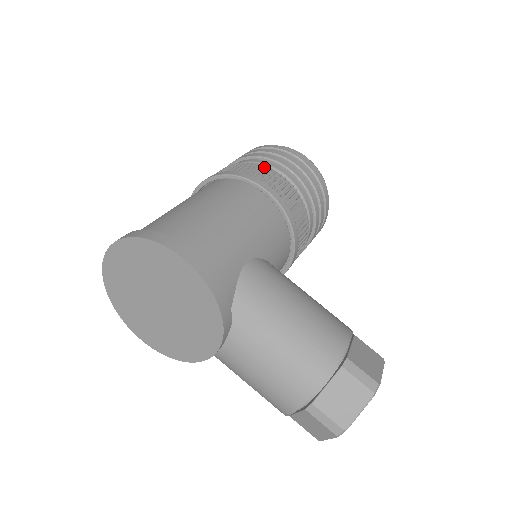
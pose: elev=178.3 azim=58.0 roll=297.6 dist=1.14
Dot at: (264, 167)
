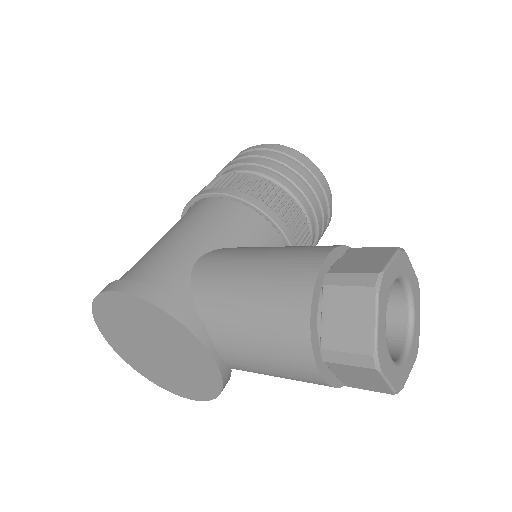
Dot at: (213, 180)
